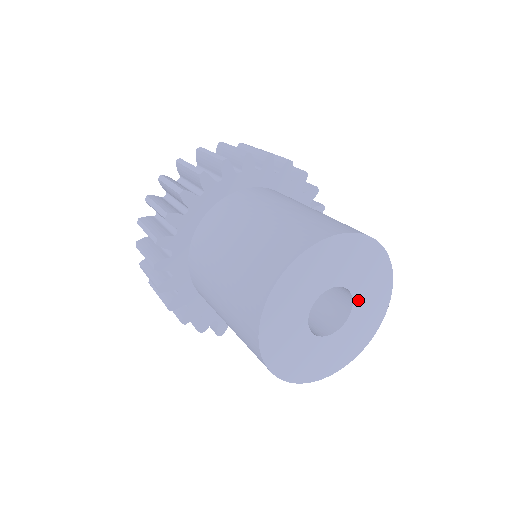
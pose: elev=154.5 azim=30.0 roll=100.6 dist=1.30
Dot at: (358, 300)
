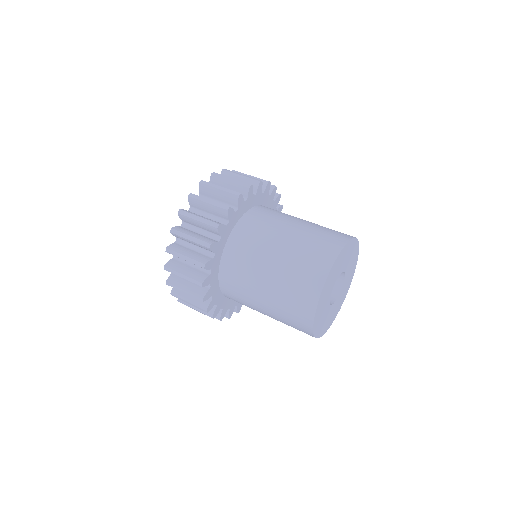
Dot at: (345, 267)
